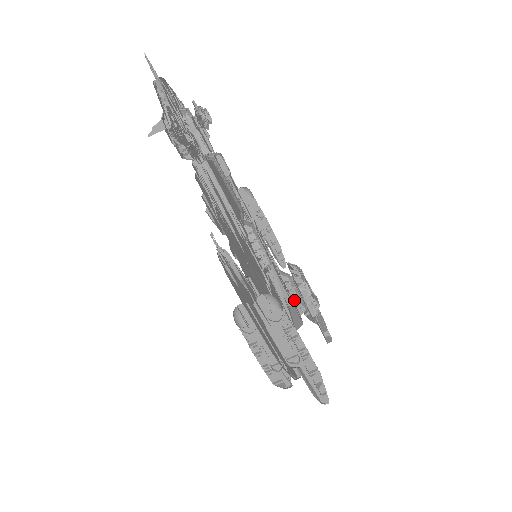
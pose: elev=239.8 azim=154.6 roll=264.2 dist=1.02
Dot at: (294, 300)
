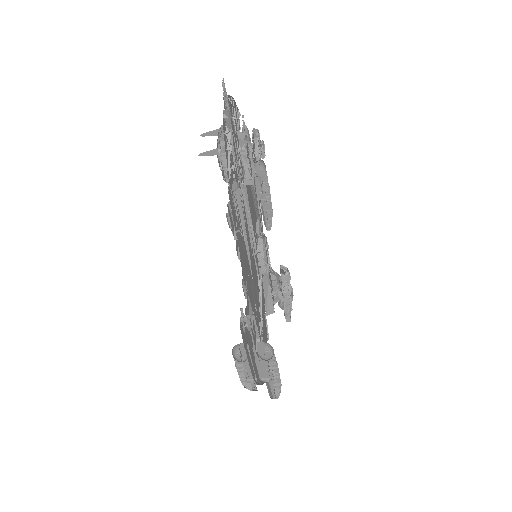
Dot at: (274, 294)
